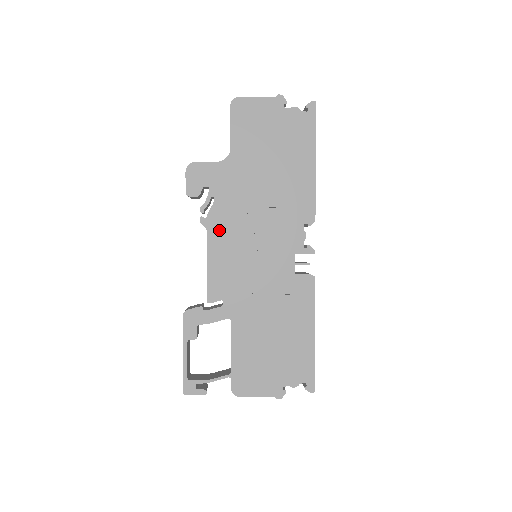
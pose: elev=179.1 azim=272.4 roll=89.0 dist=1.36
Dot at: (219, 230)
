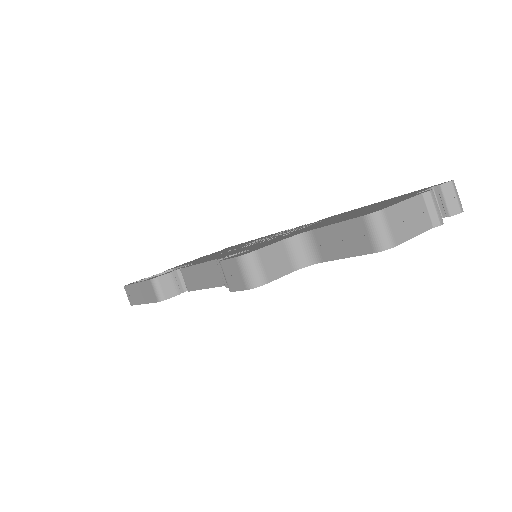
Dot at: occluded
